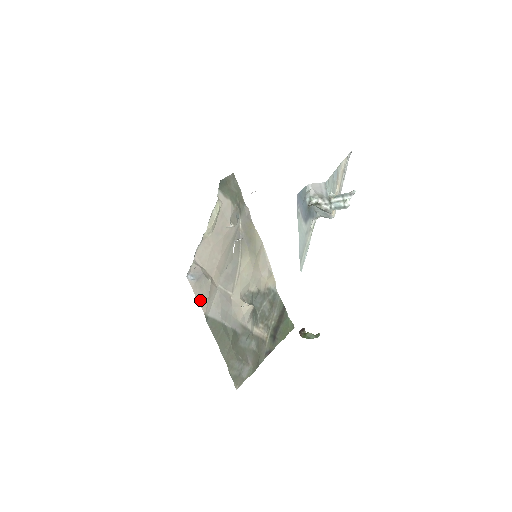
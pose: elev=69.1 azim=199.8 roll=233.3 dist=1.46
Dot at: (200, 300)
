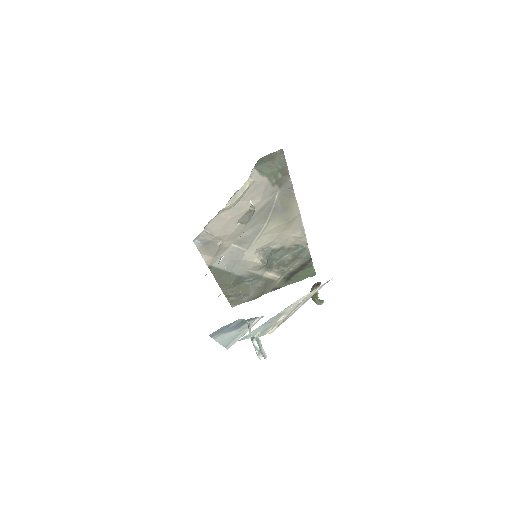
Dot at: (205, 256)
